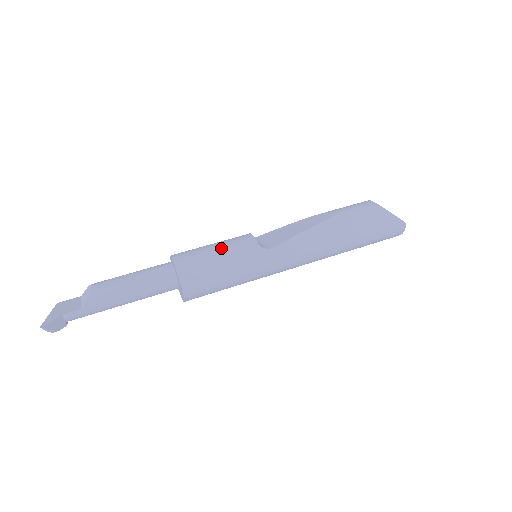
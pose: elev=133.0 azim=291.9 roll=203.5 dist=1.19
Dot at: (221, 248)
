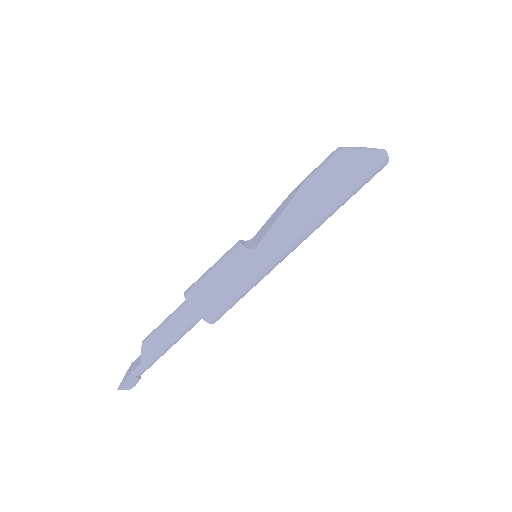
Dot at: (216, 267)
